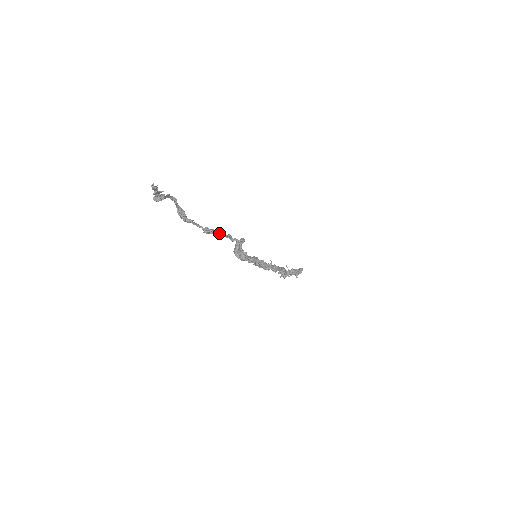
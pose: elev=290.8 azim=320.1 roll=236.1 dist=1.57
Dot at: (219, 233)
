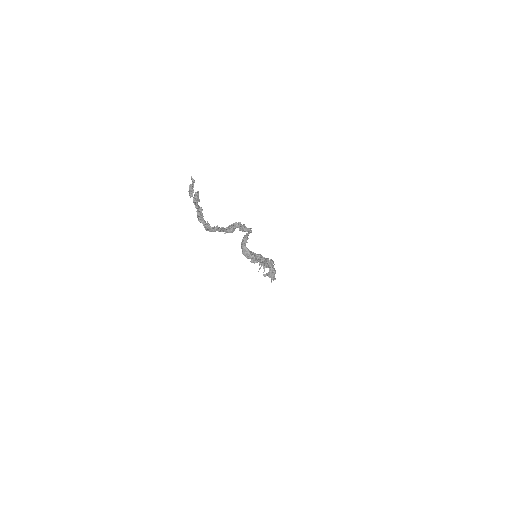
Dot at: (239, 226)
